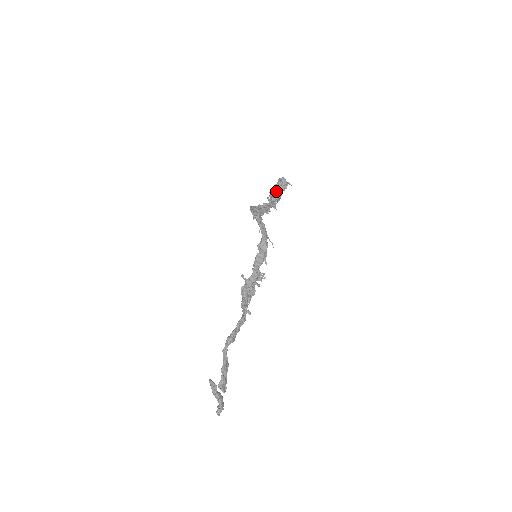
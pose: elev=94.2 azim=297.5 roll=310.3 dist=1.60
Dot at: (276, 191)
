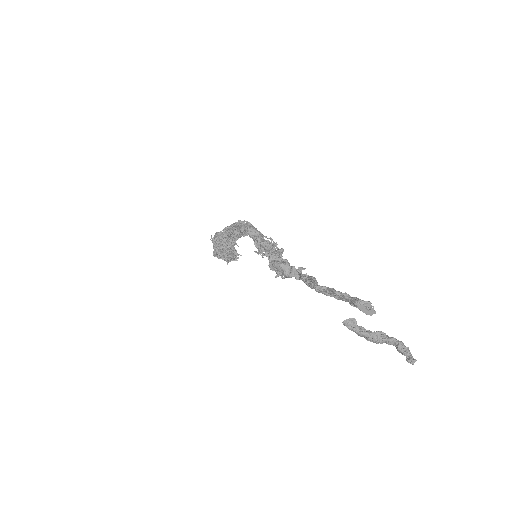
Dot at: occluded
